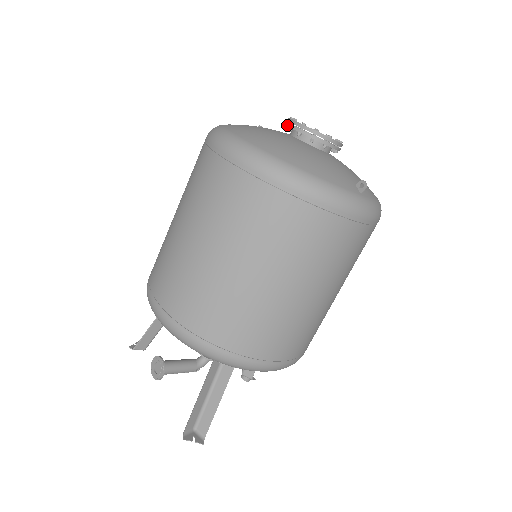
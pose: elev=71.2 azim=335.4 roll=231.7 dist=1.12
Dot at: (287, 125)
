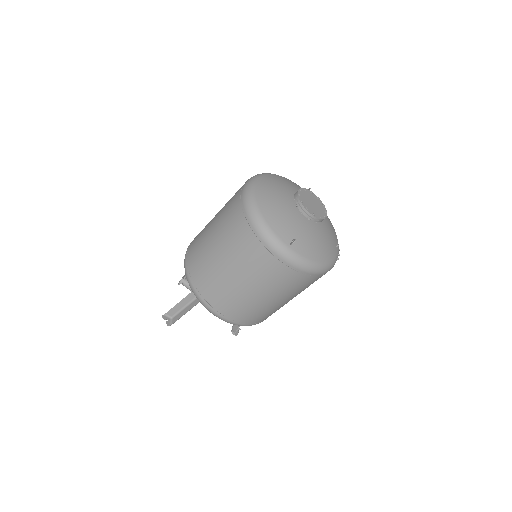
Dot at: occluded
